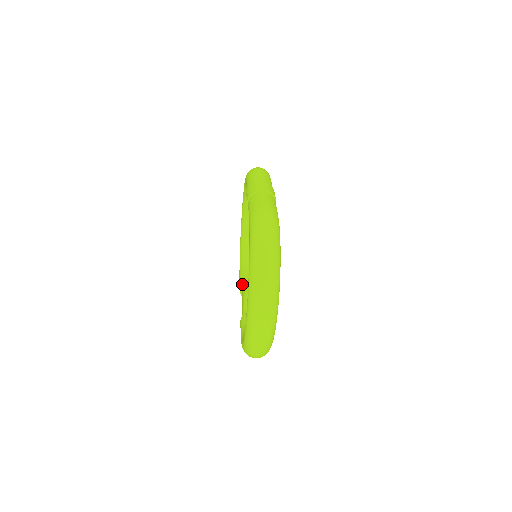
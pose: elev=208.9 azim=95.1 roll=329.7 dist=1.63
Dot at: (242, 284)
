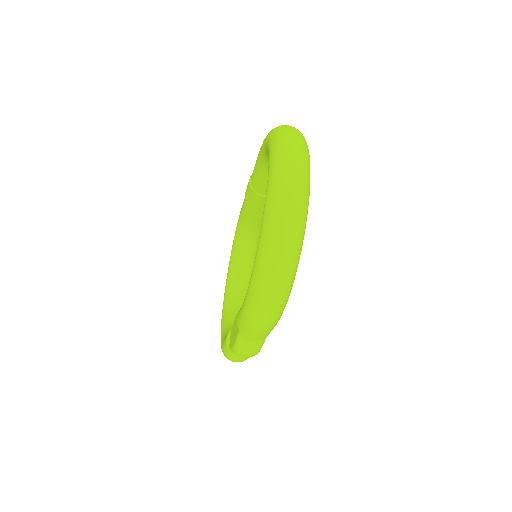
Dot at: occluded
